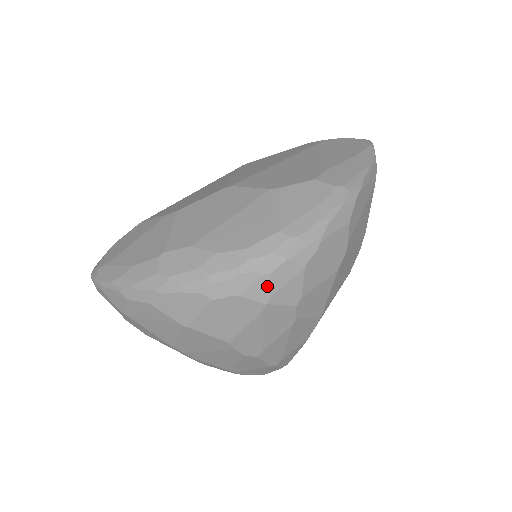
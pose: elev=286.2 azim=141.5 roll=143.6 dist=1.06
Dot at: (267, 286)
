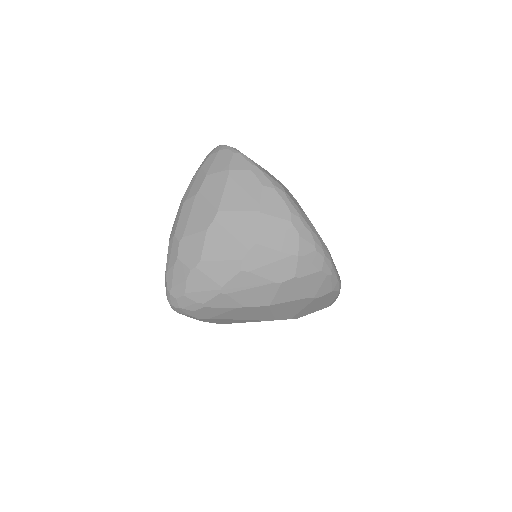
Dot at: (309, 251)
